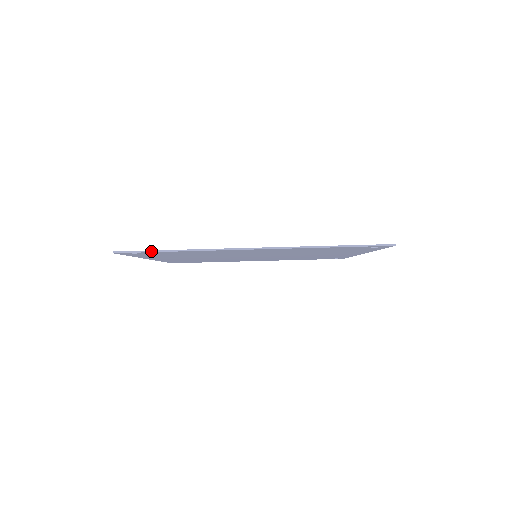
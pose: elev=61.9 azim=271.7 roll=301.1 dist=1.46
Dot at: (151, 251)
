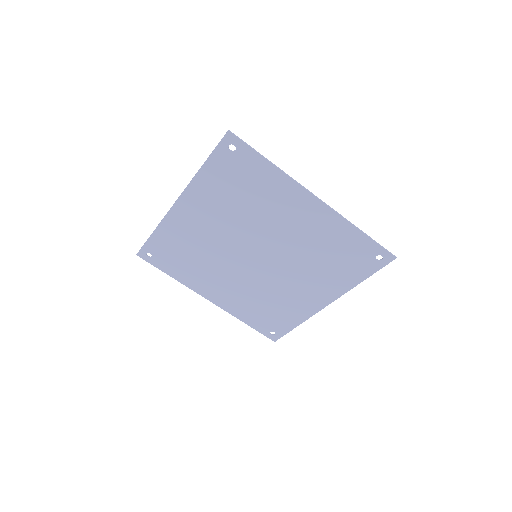
Dot at: (254, 149)
